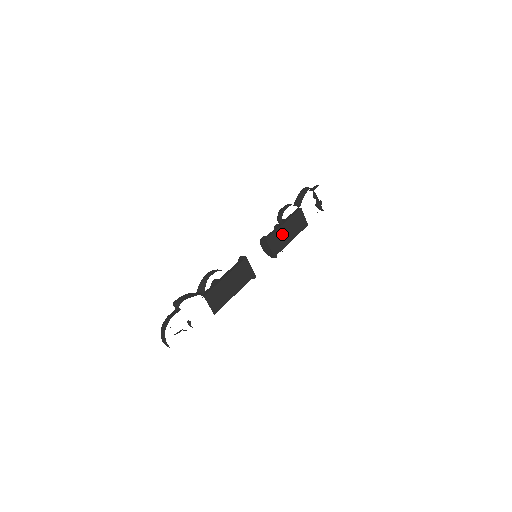
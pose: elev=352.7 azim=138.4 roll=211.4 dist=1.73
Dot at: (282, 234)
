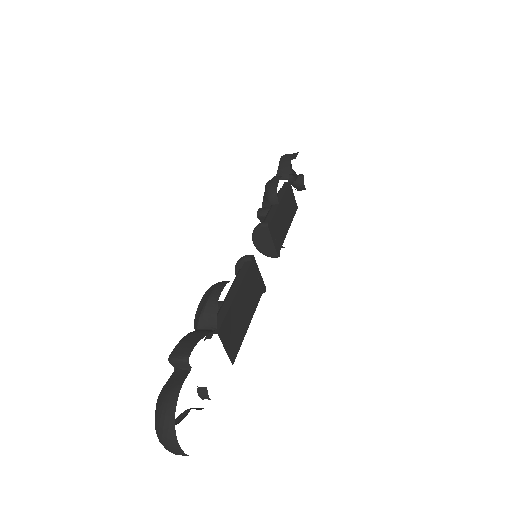
Dot at: (280, 219)
